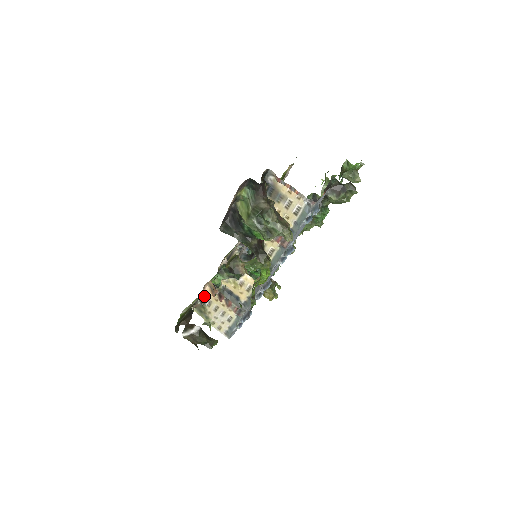
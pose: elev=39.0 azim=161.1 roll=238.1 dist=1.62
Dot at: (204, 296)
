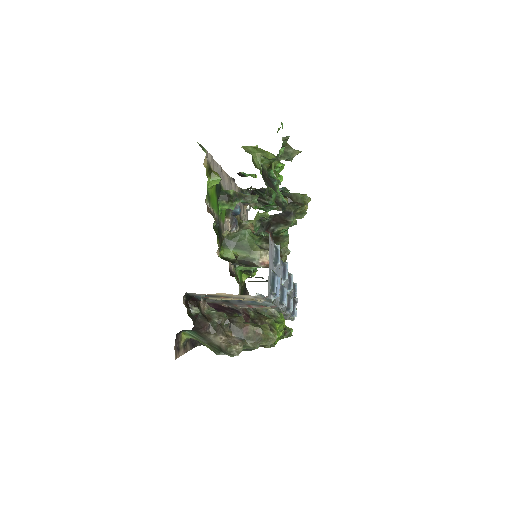
Dot at: occluded
